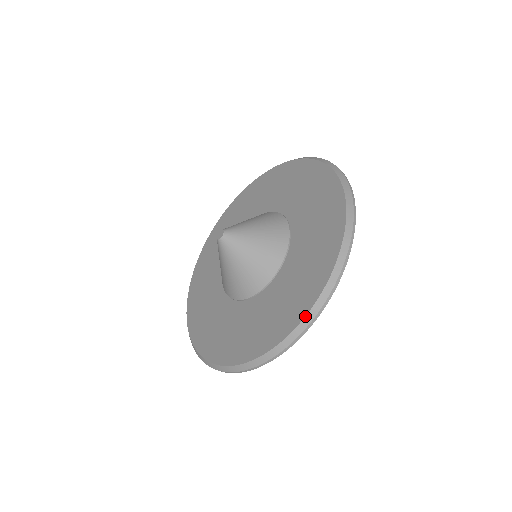
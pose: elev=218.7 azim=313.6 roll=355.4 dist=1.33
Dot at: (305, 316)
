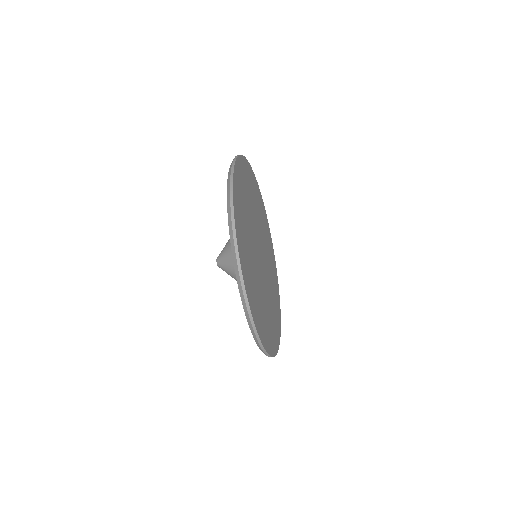
Dot at: (229, 230)
